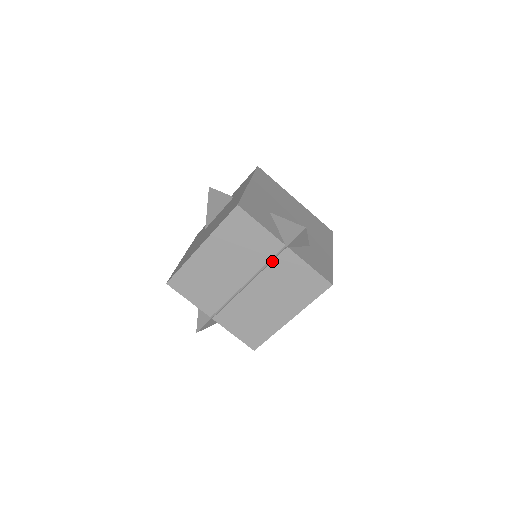
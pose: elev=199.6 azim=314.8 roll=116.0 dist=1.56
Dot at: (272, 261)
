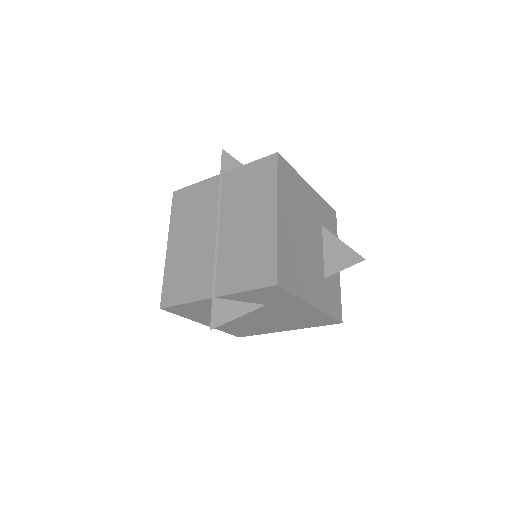
Dot at: (221, 194)
